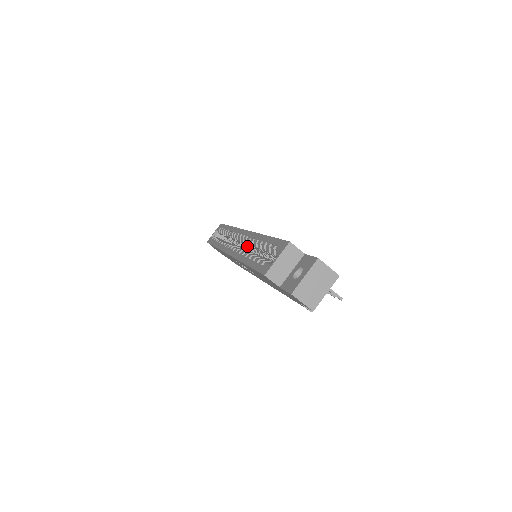
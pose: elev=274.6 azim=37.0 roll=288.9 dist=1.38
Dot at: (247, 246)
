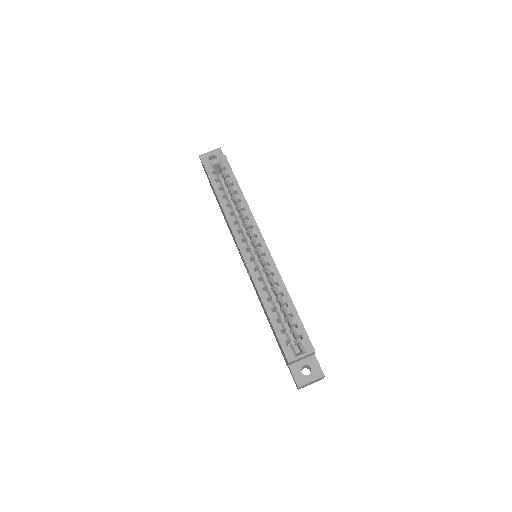
Dot at: (260, 258)
